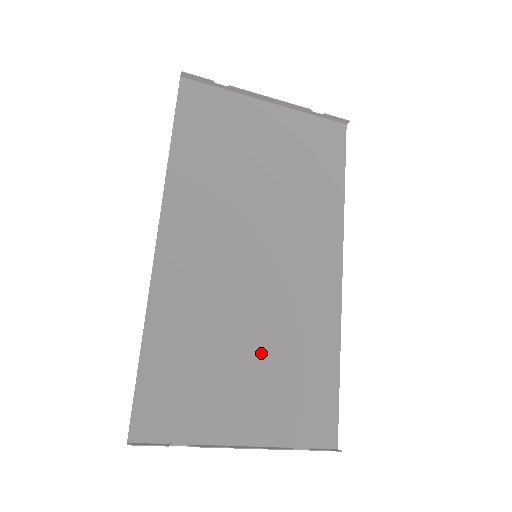
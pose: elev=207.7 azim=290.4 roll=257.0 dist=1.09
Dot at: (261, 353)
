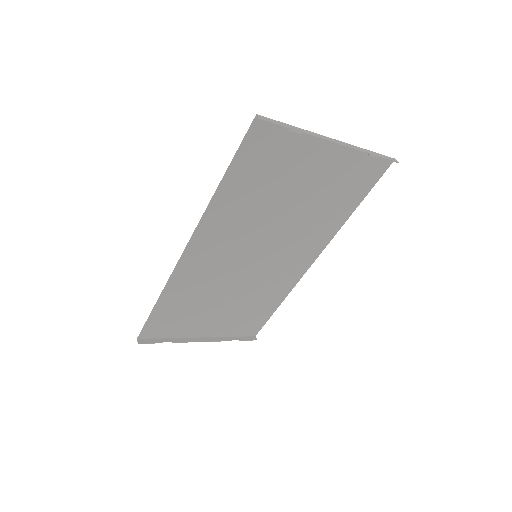
Dot at: (233, 303)
